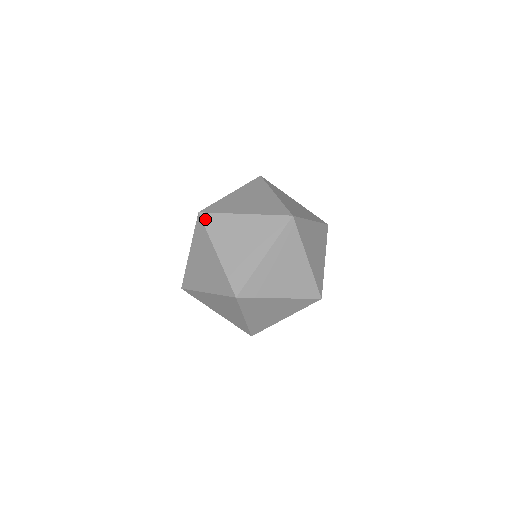
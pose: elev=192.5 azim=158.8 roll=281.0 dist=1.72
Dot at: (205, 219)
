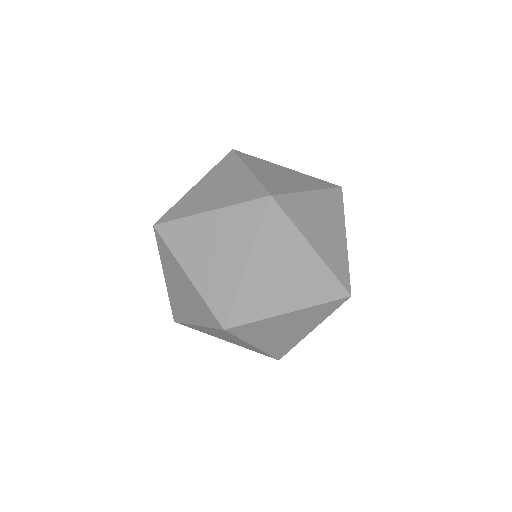
Dot at: (157, 238)
